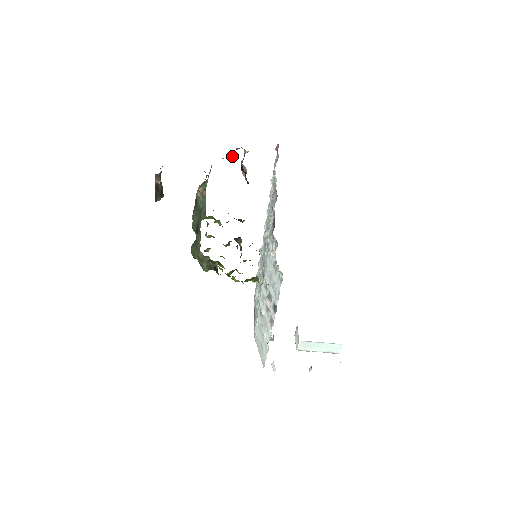
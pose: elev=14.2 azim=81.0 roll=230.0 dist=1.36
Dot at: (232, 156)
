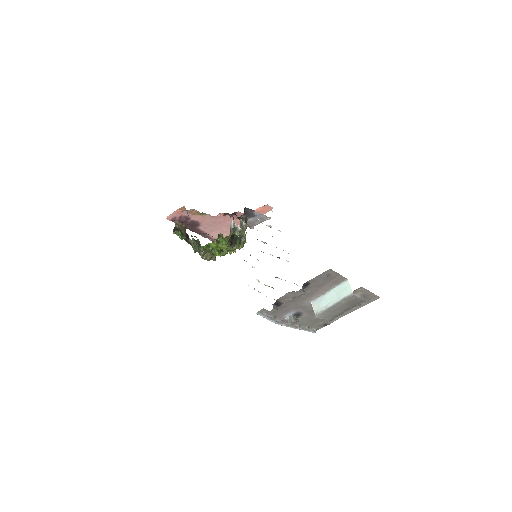
Dot at: (231, 215)
